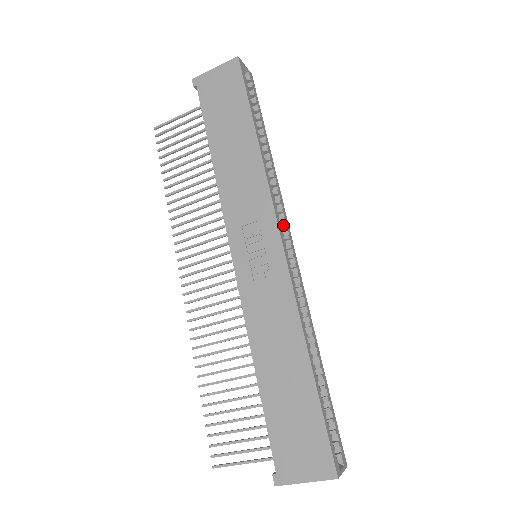
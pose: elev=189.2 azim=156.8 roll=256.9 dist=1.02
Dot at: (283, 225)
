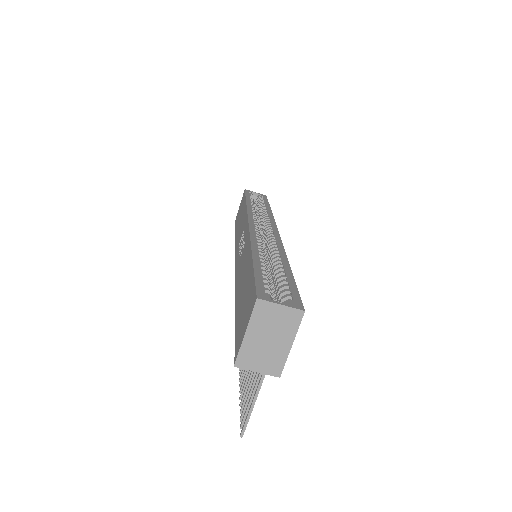
Dot at: occluded
